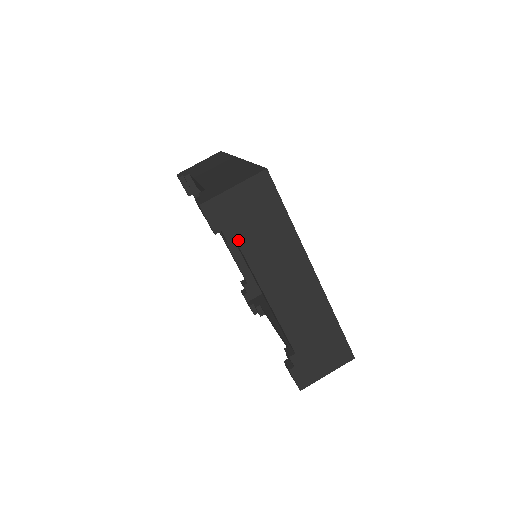
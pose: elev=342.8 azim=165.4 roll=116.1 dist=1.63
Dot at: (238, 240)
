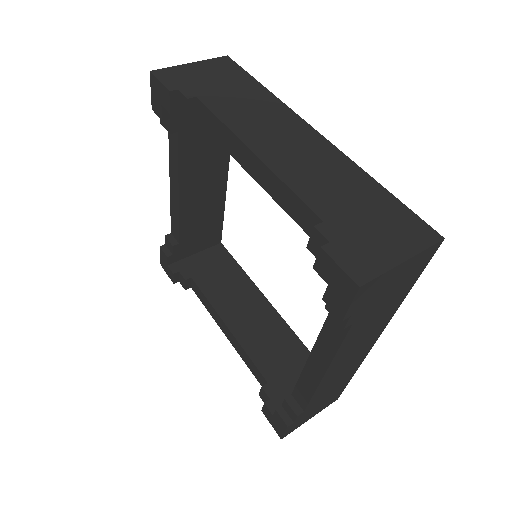
Dot at: (200, 97)
